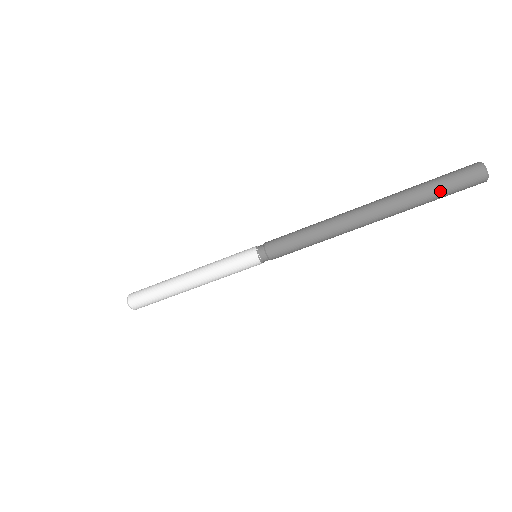
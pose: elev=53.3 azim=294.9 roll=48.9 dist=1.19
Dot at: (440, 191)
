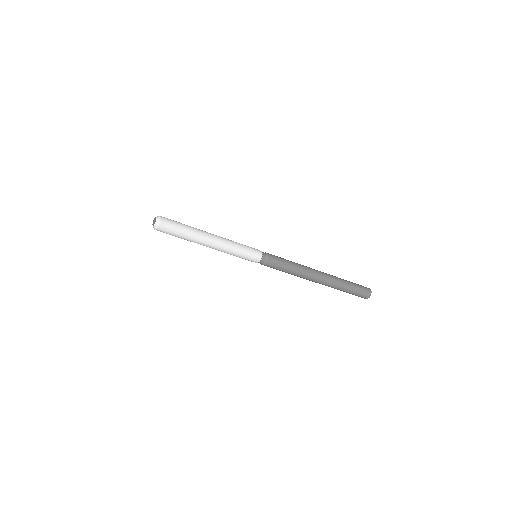
Dot at: (353, 289)
